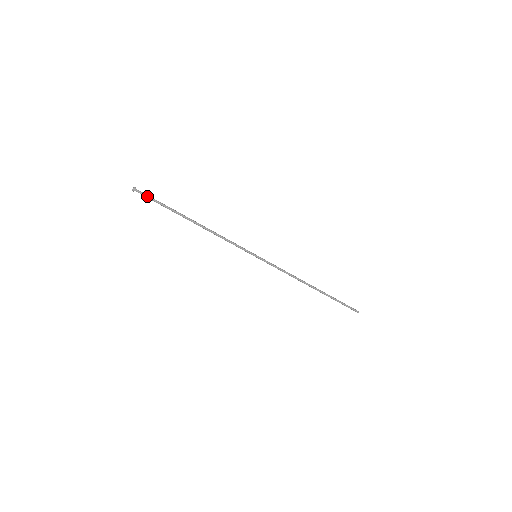
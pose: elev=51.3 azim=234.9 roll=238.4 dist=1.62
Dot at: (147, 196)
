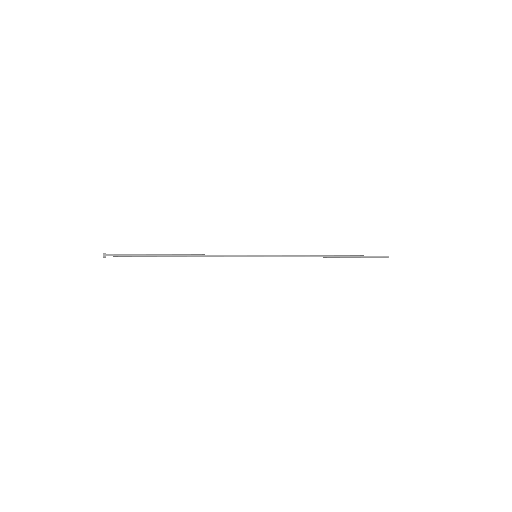
Dot at: (120, 255)
